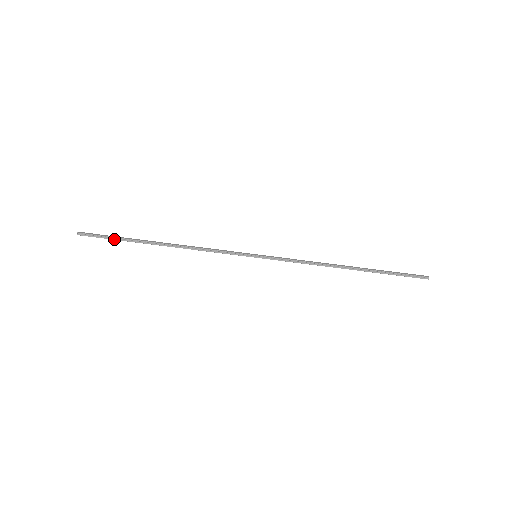
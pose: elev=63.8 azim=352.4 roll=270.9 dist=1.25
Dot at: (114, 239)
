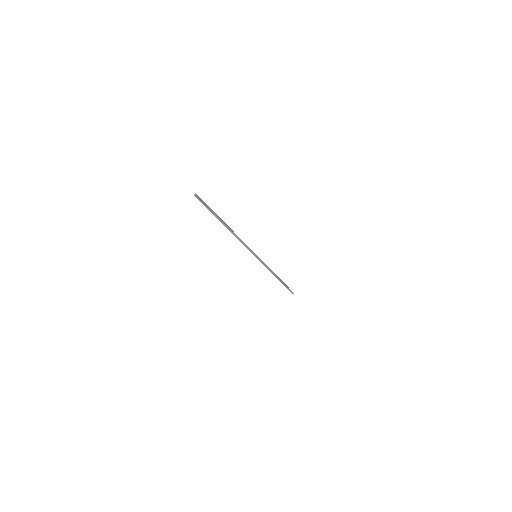
Dot at: (211, 211)
